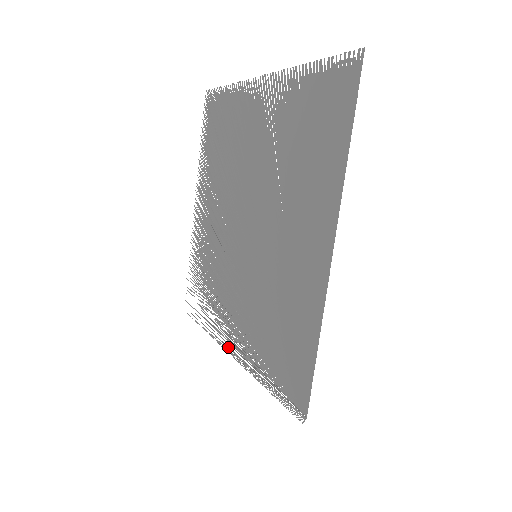
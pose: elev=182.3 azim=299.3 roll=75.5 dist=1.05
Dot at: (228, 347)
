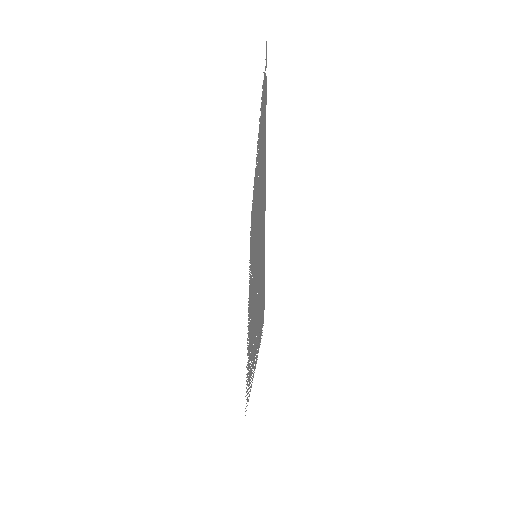
Dot at: occluded
